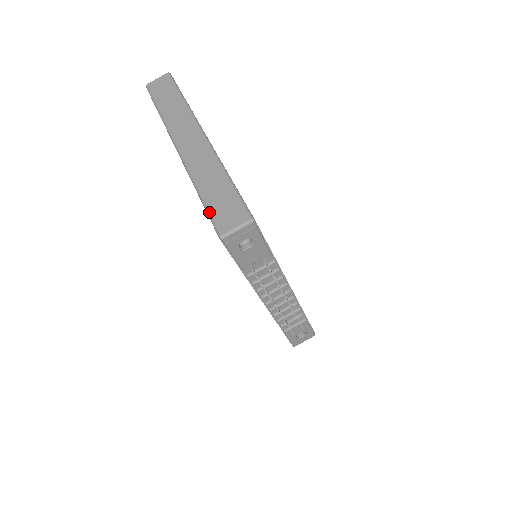
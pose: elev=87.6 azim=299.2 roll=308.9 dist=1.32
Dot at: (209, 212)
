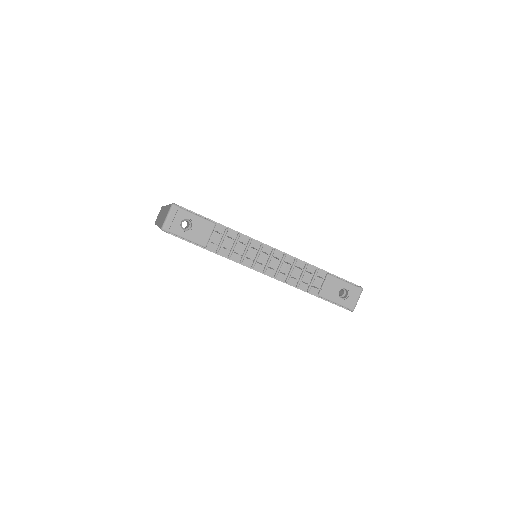
Dot at: occluded
